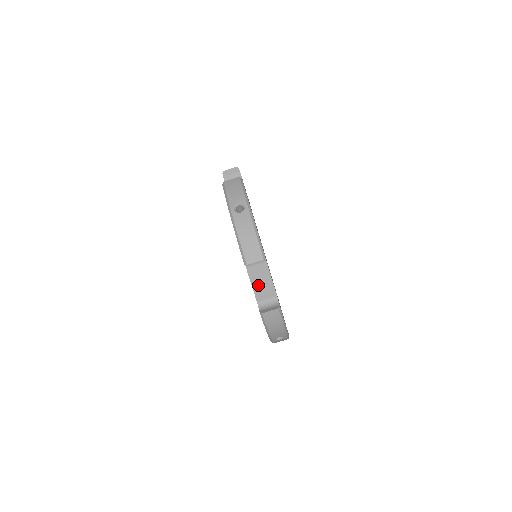
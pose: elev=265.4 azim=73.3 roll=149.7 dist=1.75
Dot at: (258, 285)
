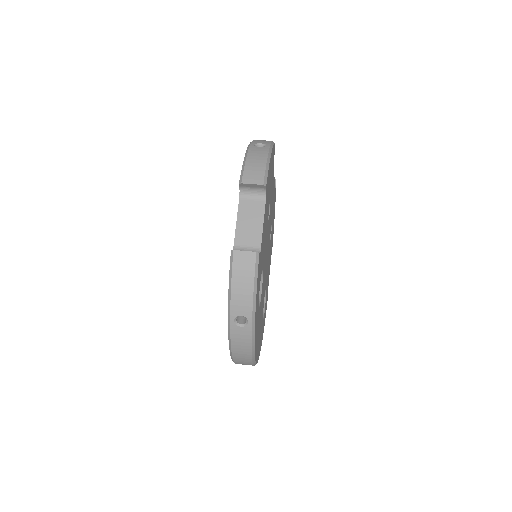
Dot at: (244, 225)
